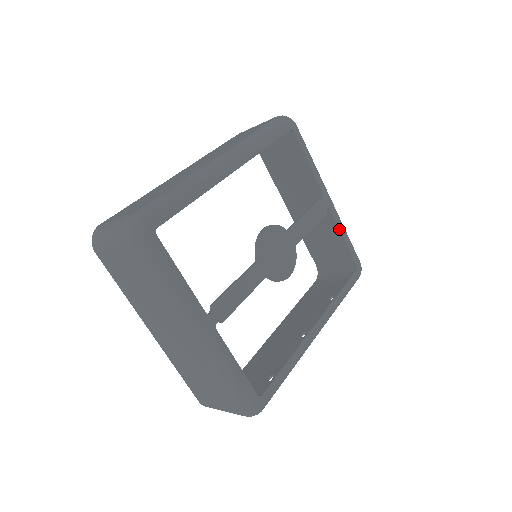
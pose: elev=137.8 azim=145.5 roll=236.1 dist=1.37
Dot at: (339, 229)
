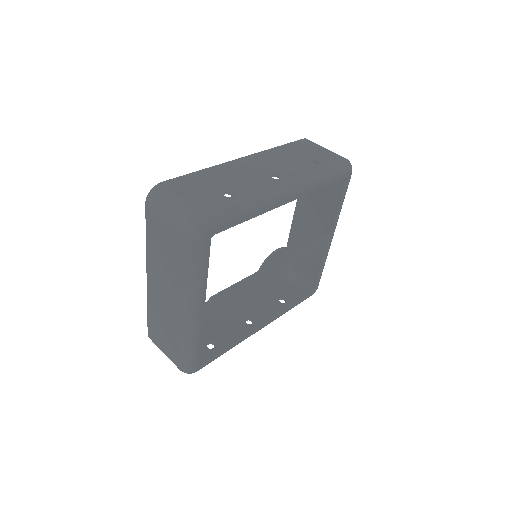
Dot at: (323, 260)
